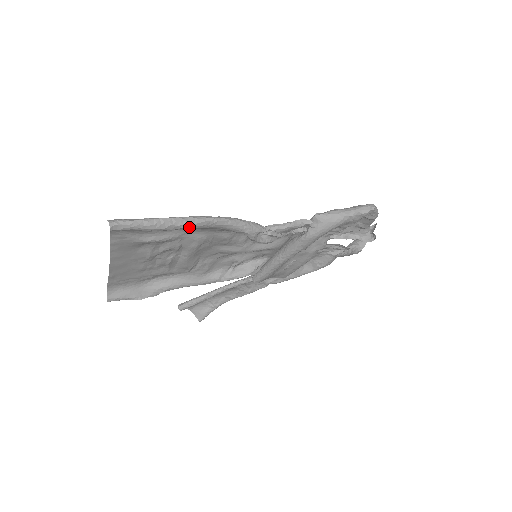
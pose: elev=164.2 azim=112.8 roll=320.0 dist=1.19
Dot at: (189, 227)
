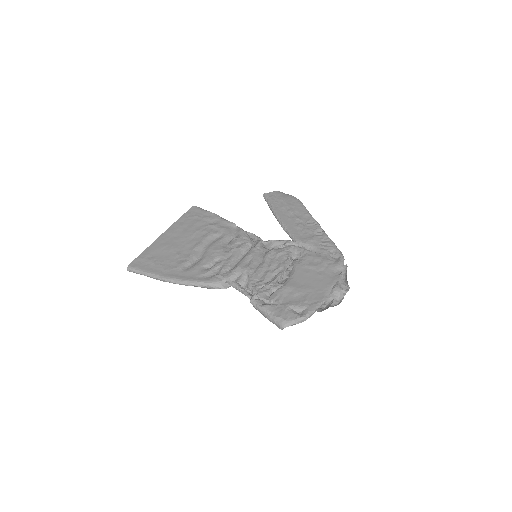
Dot at: occluded
